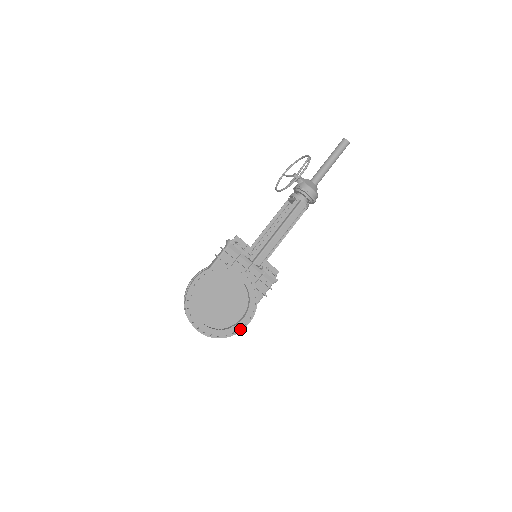
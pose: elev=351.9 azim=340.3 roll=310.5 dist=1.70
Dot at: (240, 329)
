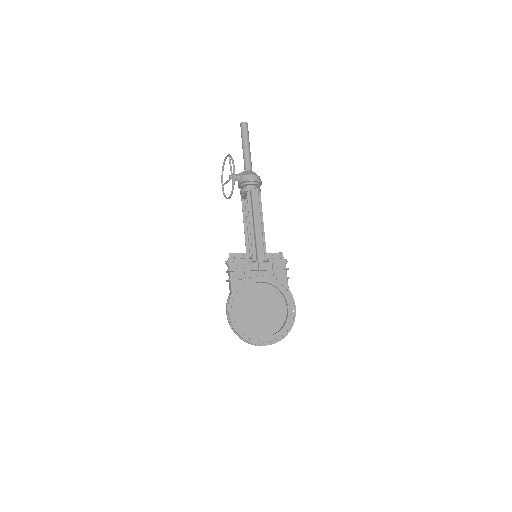
Dot at: (293, 317)
